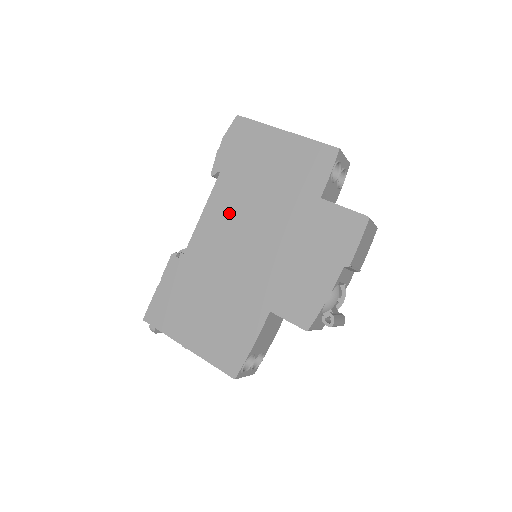
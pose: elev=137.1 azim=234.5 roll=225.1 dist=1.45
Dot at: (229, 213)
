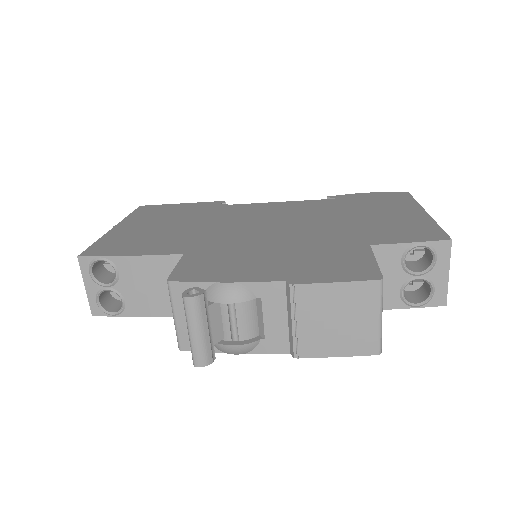
Dot at: (294, 211)
